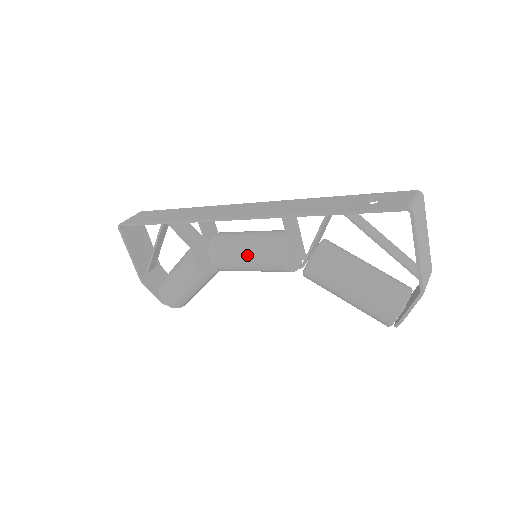
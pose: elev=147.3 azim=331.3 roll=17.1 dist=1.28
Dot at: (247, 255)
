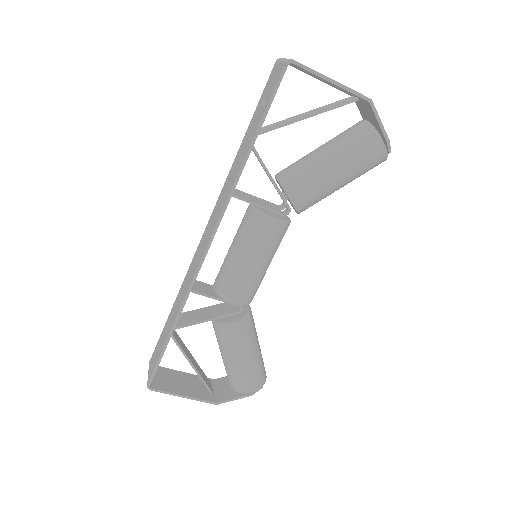
Dot at: (250, 257)
